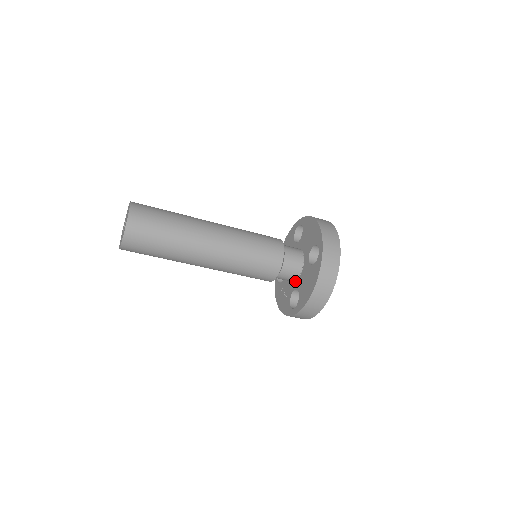
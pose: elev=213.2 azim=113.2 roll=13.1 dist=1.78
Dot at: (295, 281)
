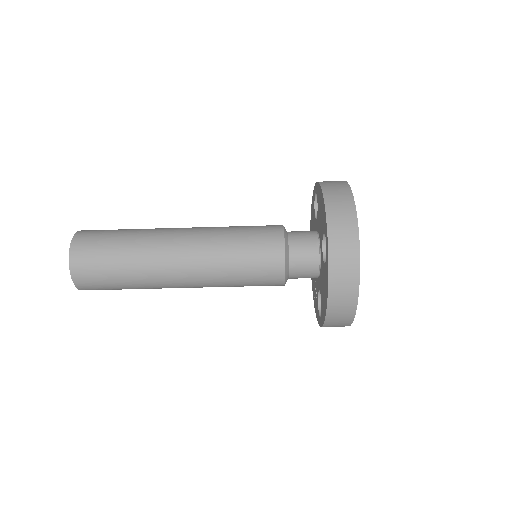
Dot at: (318, 278)
